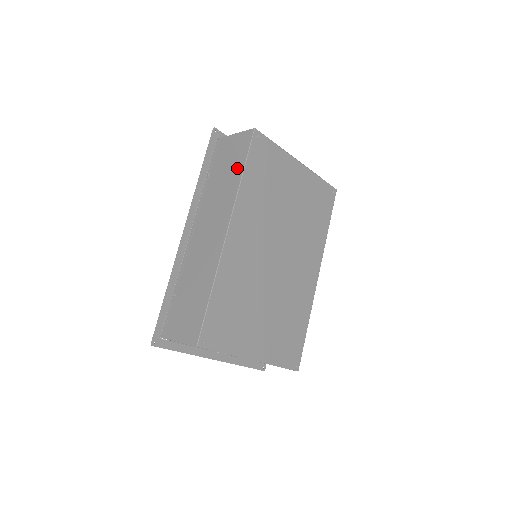
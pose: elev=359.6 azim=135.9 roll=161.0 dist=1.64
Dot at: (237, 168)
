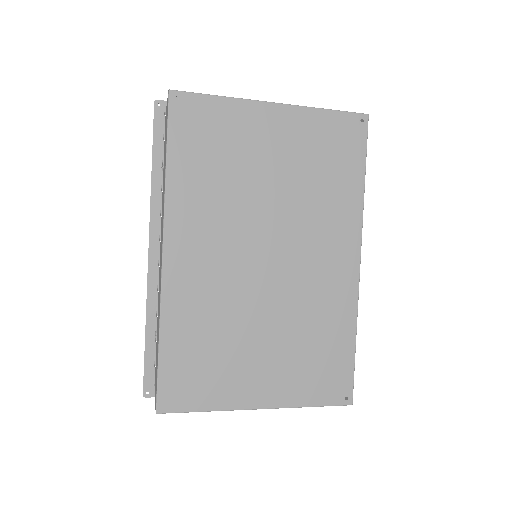
Dot at: (165, 157)
